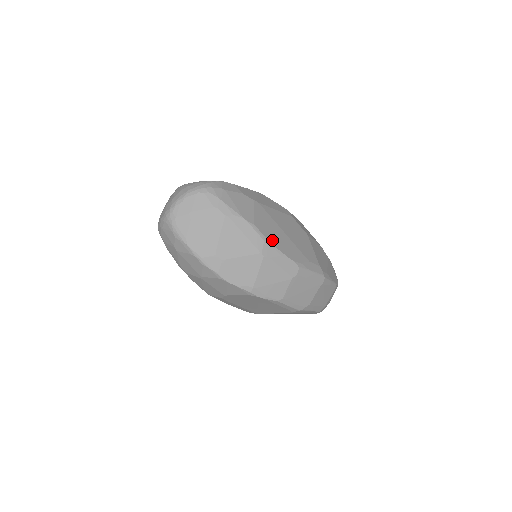
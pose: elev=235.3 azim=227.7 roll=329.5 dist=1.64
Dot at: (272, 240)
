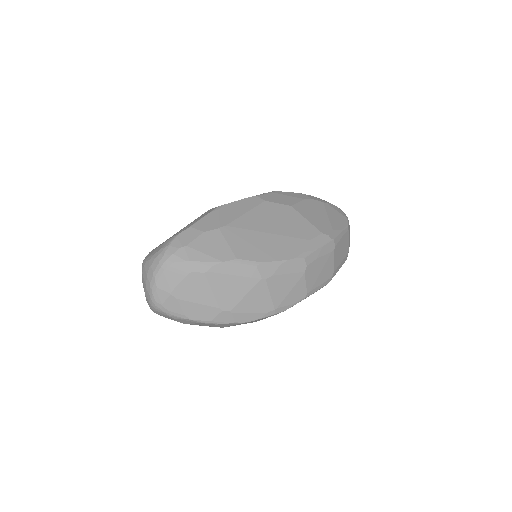
Dot at: (263, 257)
